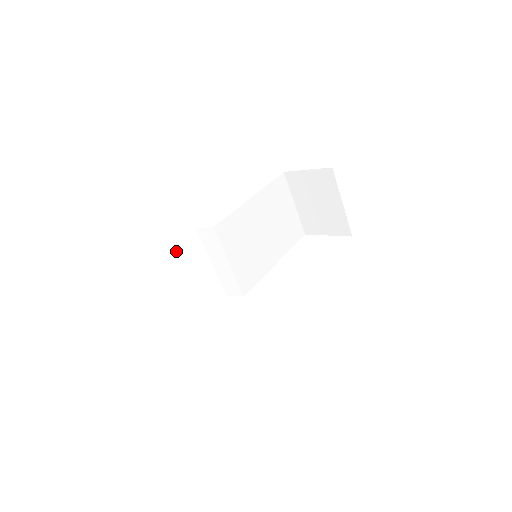
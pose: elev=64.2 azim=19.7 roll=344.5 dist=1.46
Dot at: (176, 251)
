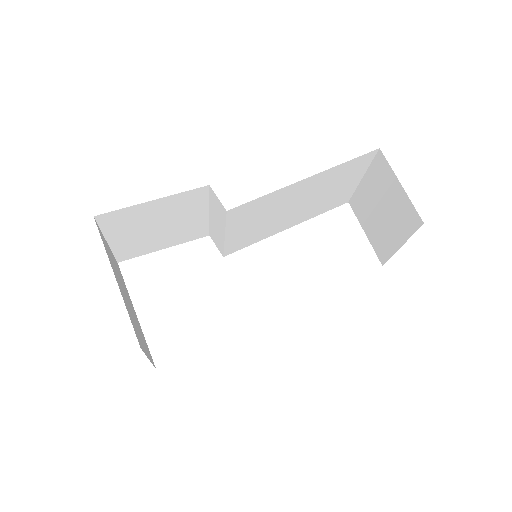
Dot at: (167, 202)
